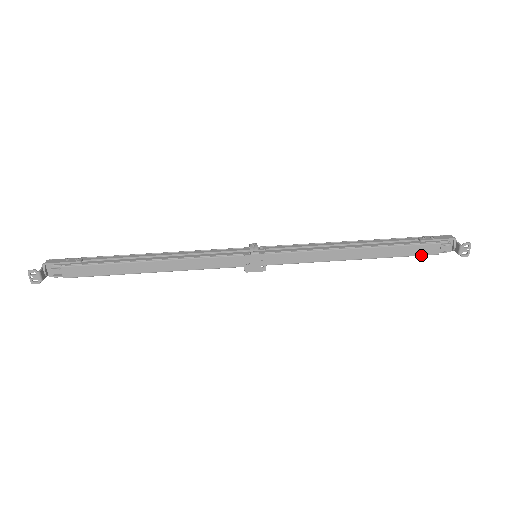
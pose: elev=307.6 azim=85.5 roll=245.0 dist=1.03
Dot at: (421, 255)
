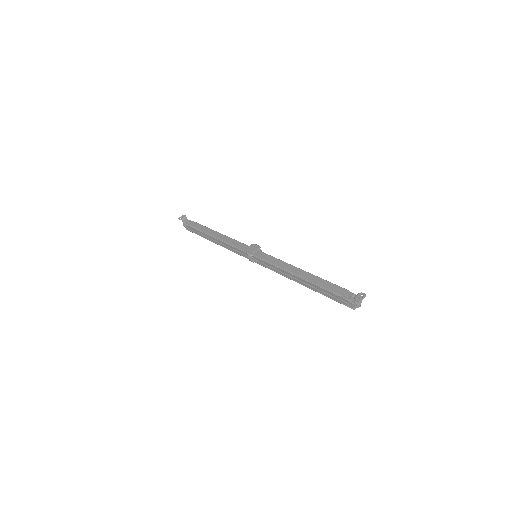
Dot at: (332, 291)
